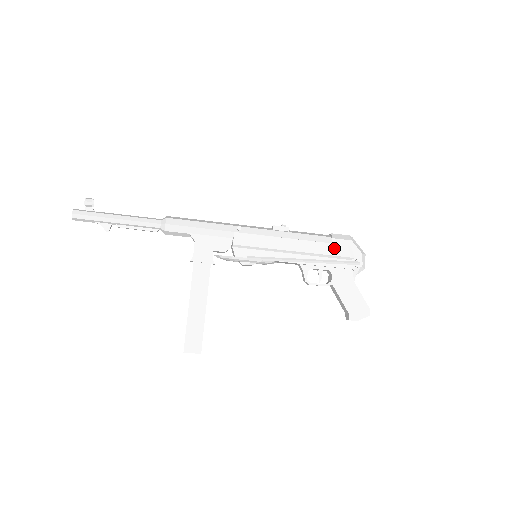
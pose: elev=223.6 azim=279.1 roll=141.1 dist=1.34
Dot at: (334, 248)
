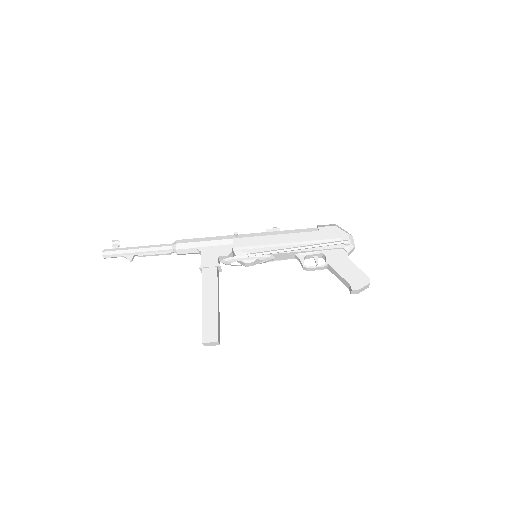
Dot at: (322, 234)
